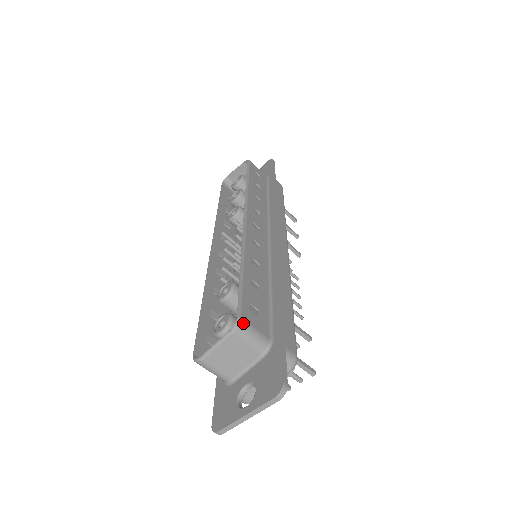
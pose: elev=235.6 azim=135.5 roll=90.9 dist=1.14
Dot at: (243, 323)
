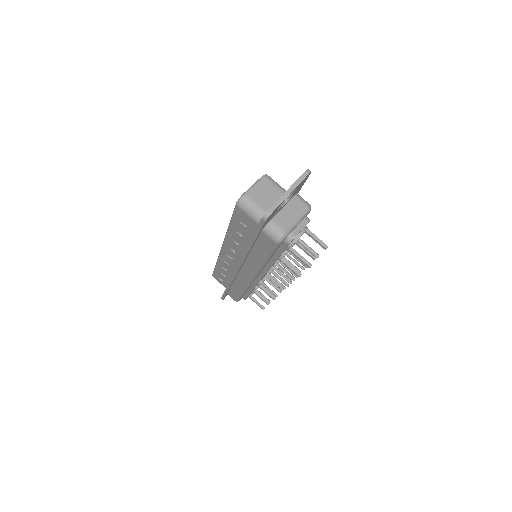
Dot at: (269, 177)
